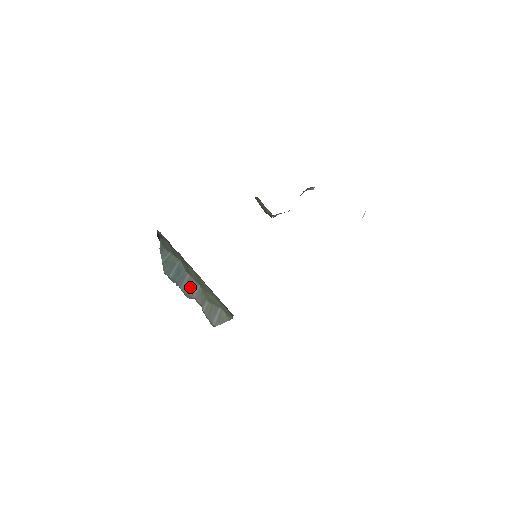
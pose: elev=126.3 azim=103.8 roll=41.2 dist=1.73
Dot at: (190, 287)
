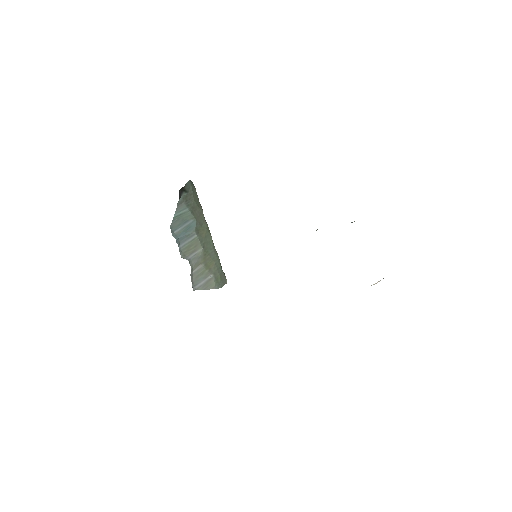
Dot at: (191, 247)
